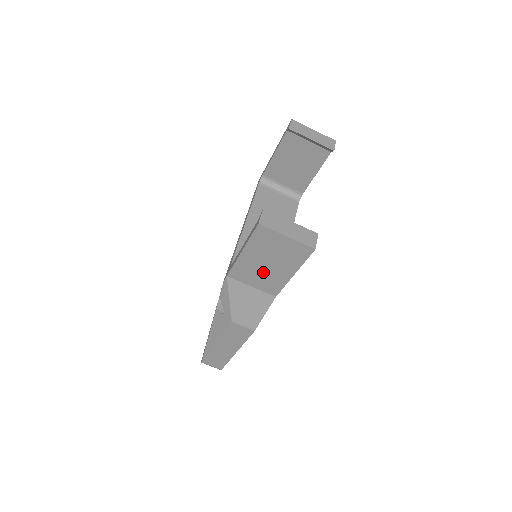
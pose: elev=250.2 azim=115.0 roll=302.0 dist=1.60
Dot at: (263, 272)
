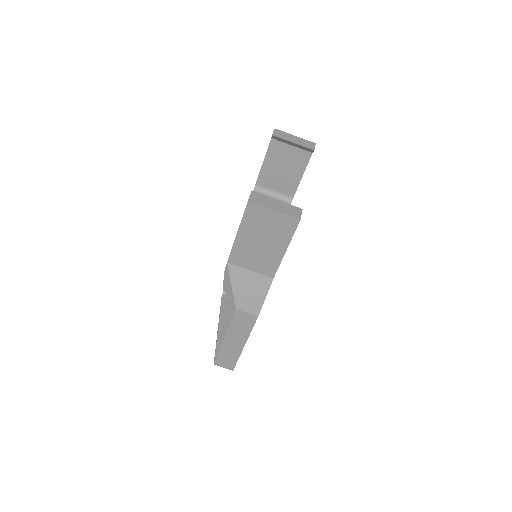
Dot at: (258, 253)
